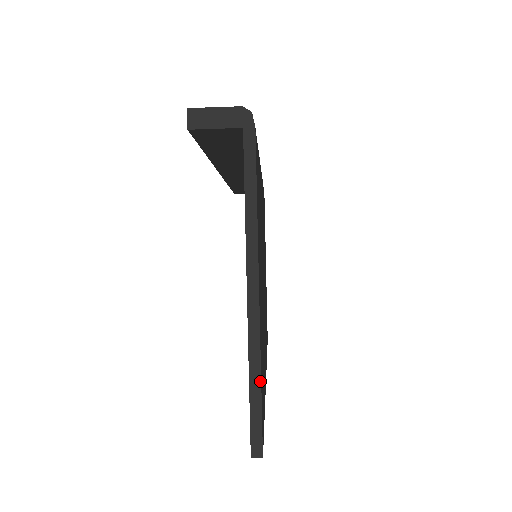
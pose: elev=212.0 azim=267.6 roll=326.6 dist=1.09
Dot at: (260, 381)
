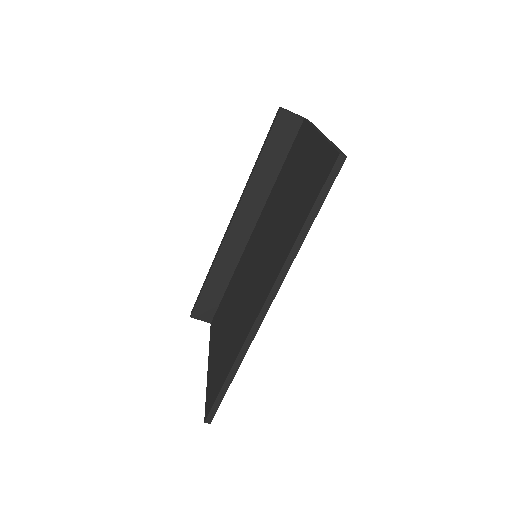
Dot at: (335, 145)
